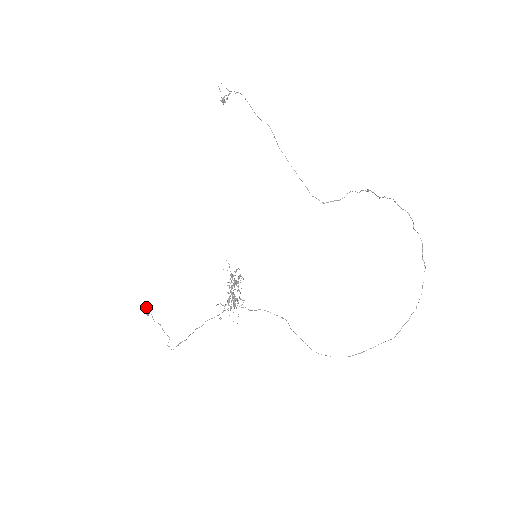
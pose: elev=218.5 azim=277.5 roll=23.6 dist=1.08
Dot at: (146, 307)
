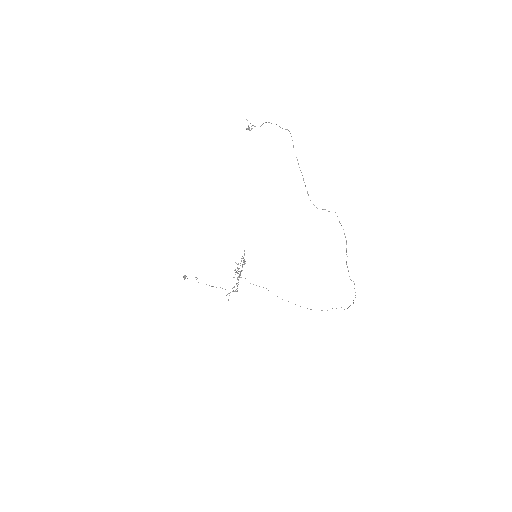
Dot at: (184, 278)
